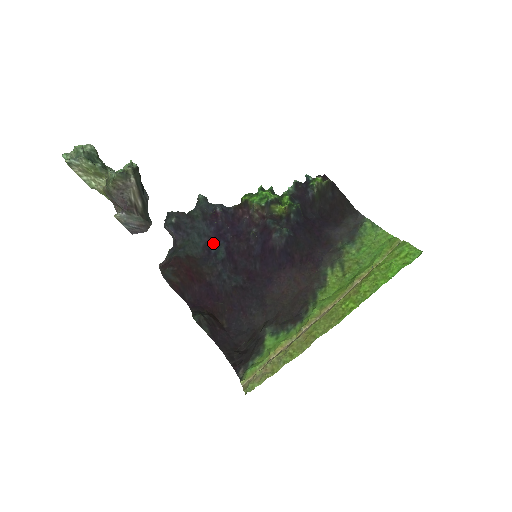
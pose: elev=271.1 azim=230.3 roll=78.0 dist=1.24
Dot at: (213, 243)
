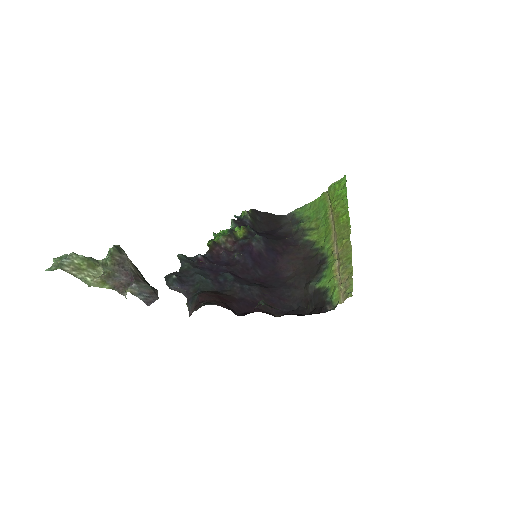
Dot at: (216, 277)
